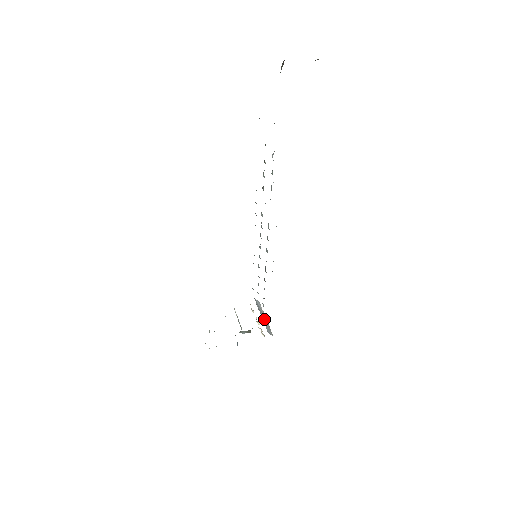
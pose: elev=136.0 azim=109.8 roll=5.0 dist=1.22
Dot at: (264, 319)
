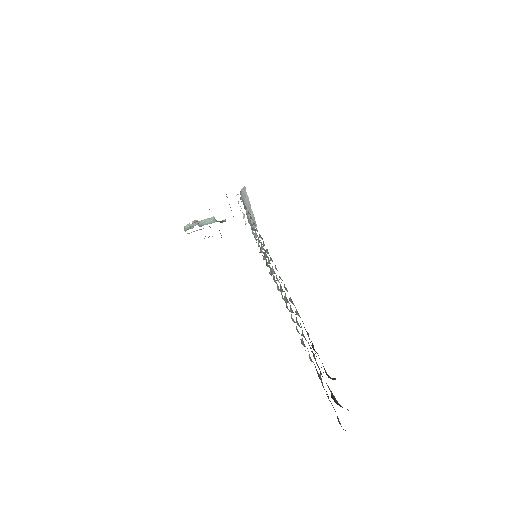
Dot at: (249, 212)
